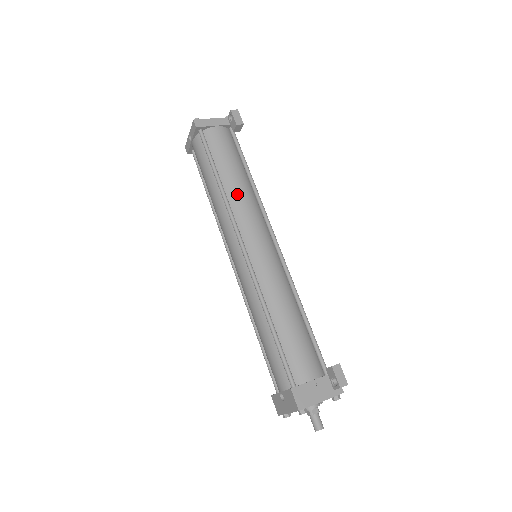
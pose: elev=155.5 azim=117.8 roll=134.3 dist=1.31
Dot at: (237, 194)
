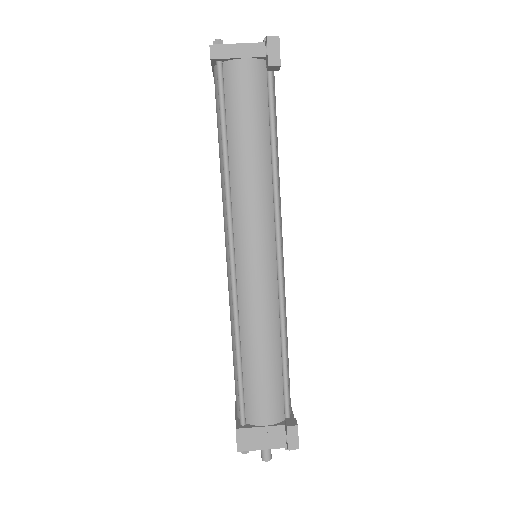
Dot at: (243, 178)
